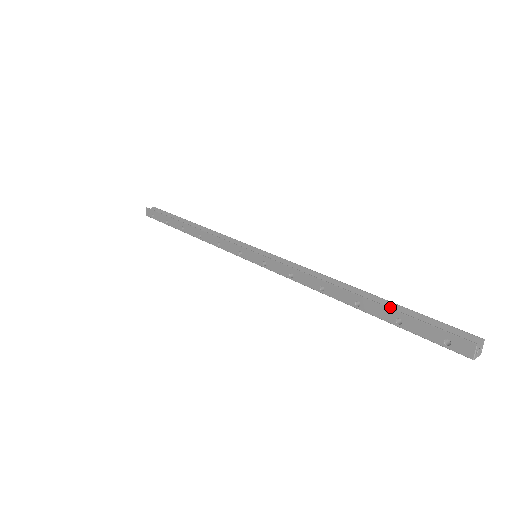
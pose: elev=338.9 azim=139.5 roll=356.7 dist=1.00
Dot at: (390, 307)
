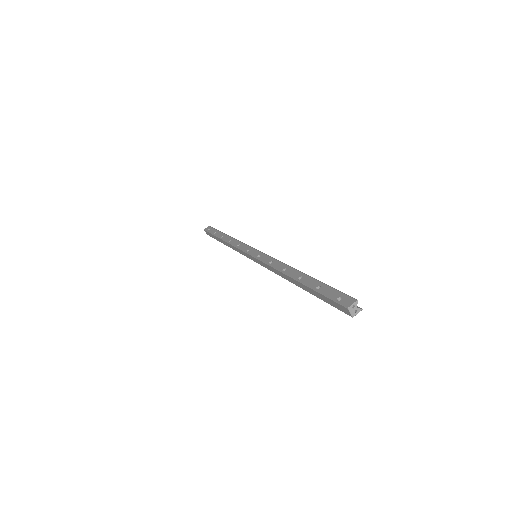
Dot at: occluded
